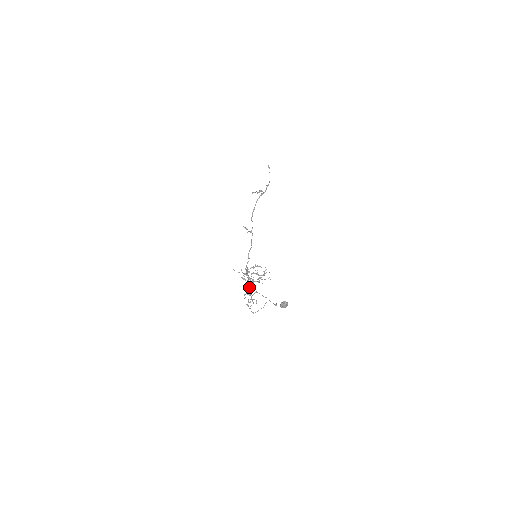
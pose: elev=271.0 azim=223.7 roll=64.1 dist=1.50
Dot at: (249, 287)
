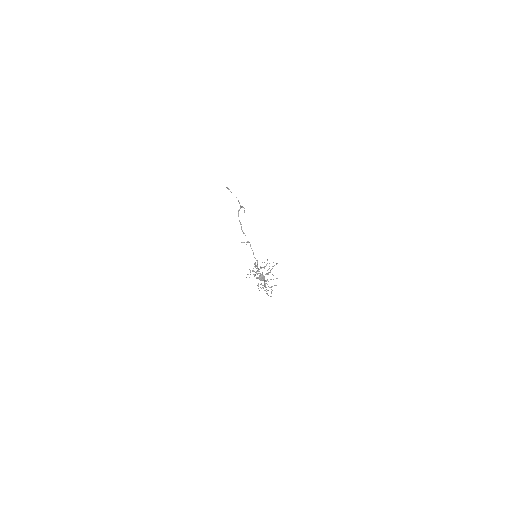
Dot at: occluded
